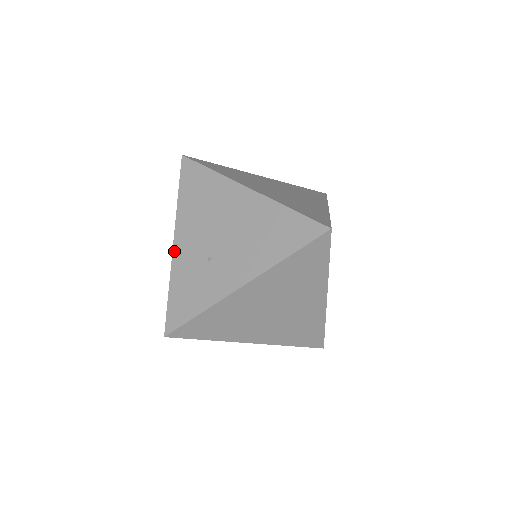
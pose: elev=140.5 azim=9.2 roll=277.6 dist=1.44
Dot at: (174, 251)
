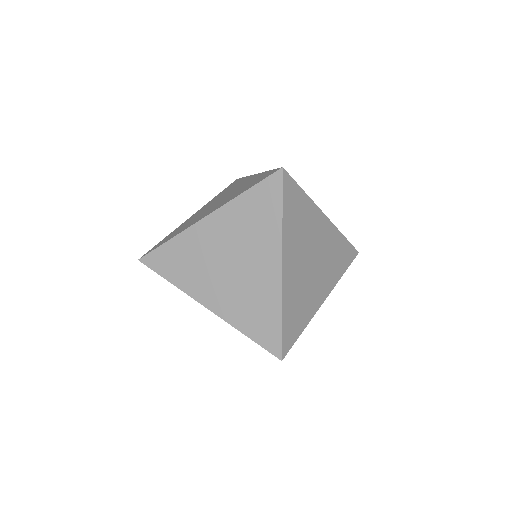
Dot at: occluded
